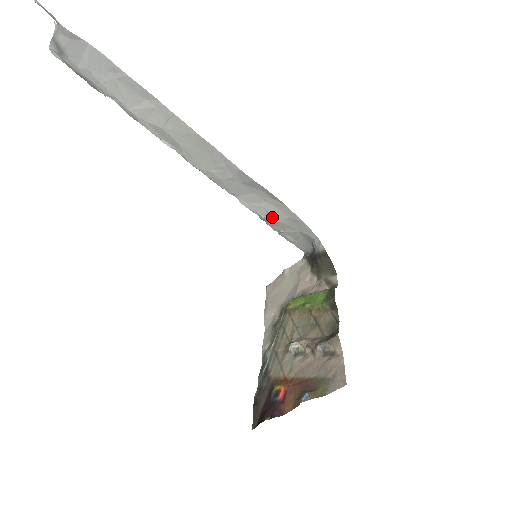
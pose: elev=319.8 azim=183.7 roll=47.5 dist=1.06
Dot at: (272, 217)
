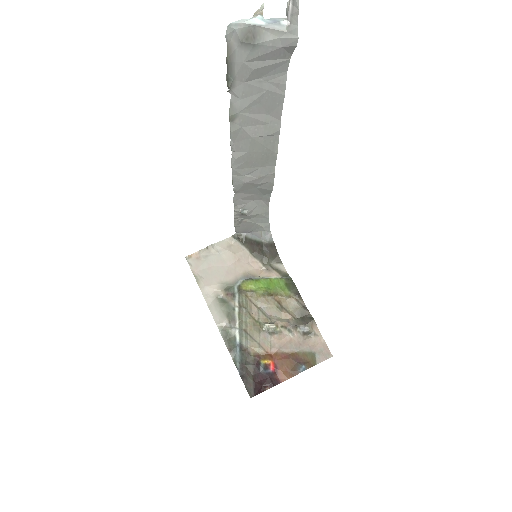
Dot at: (248, 212)
